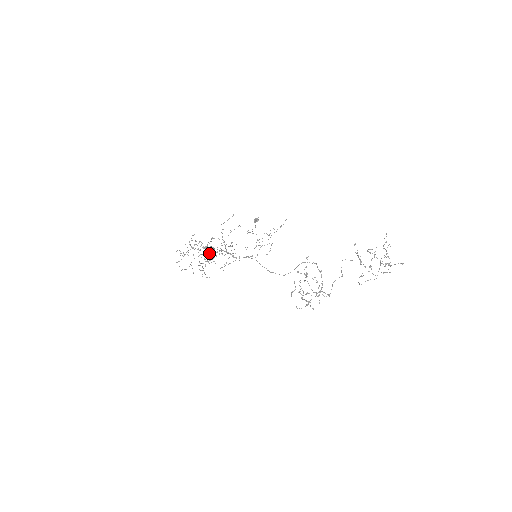
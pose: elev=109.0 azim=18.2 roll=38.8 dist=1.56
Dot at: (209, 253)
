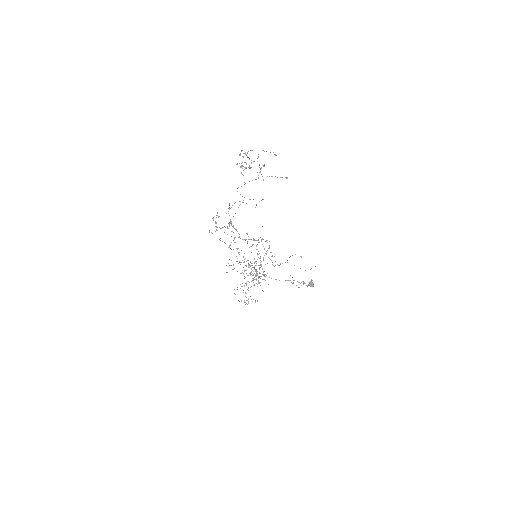
Dot at: occluded
